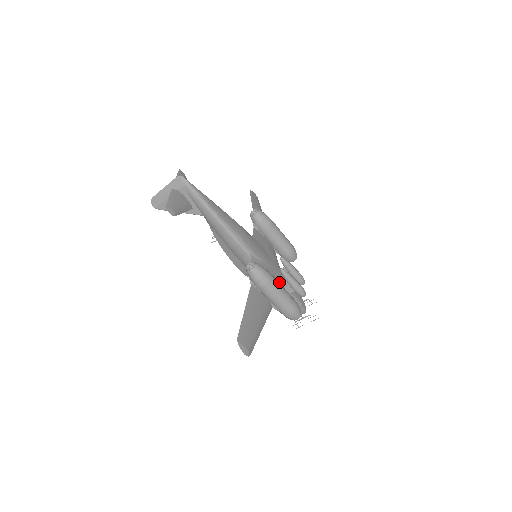
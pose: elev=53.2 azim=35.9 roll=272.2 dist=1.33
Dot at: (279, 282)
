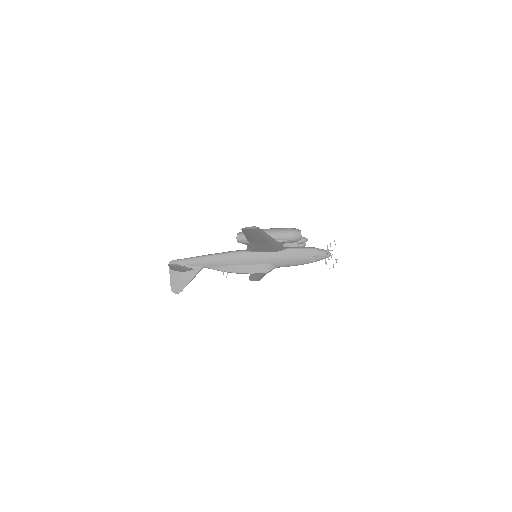
Dot at: occluded
